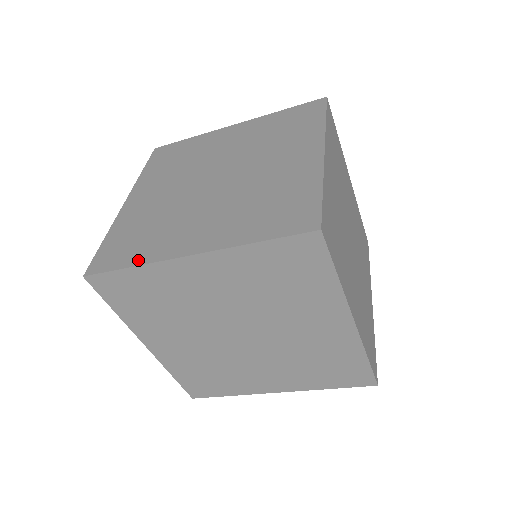
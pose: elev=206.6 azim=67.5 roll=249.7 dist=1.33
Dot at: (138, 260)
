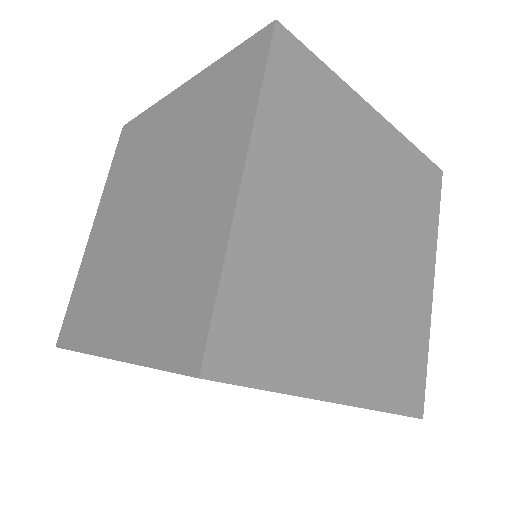
Dot at: (81, 343)
